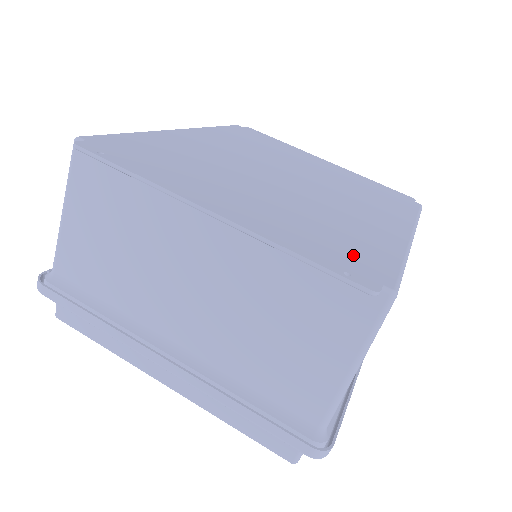
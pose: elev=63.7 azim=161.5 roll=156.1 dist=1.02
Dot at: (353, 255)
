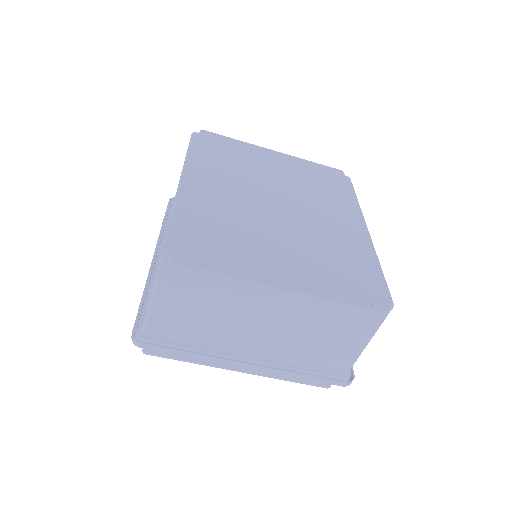
Dot at: (361, 281)
